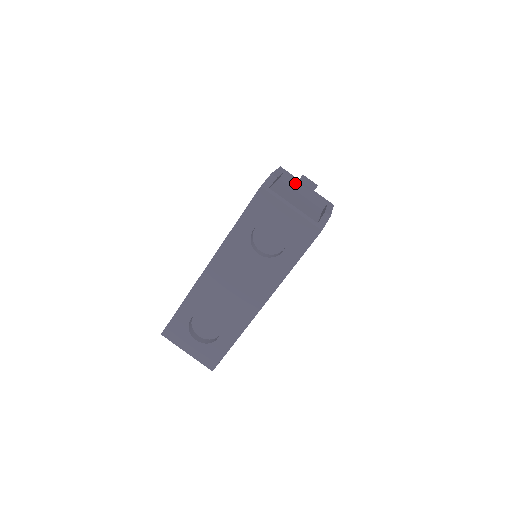
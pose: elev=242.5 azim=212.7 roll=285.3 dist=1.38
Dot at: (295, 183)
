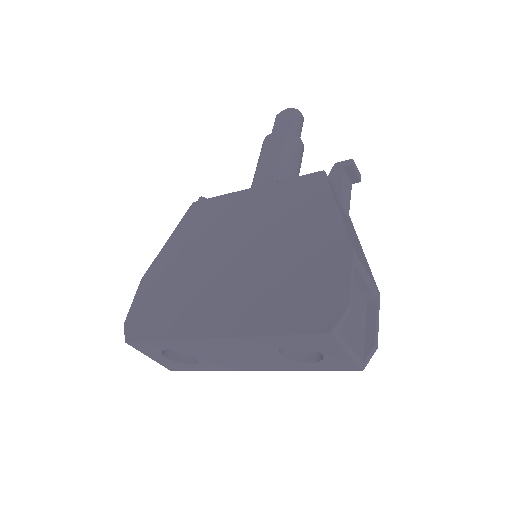
Dot at: (359, 277)
